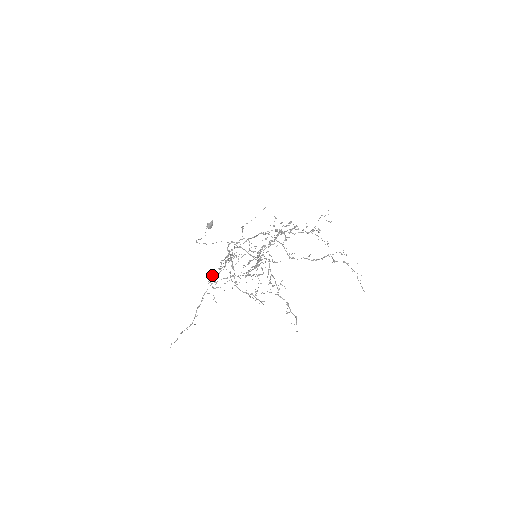
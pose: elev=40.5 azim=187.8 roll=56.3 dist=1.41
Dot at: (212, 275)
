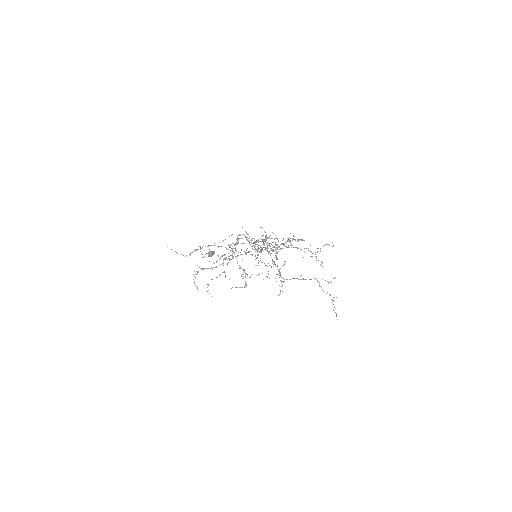
Dot at: (202, 269)
